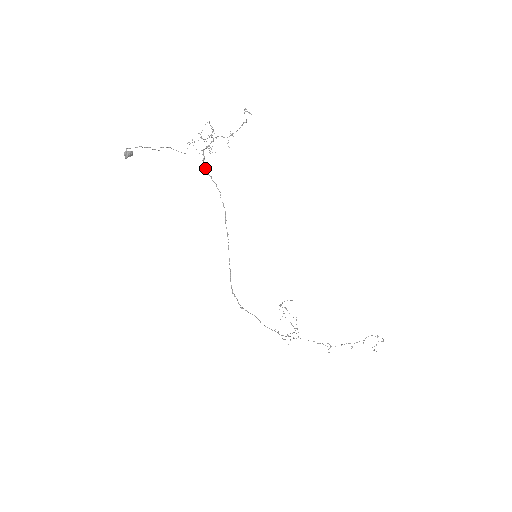
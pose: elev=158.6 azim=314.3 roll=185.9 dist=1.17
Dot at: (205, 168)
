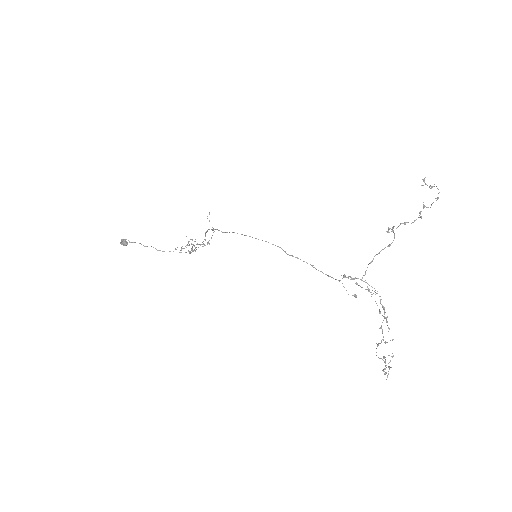
Dot at: occluded
